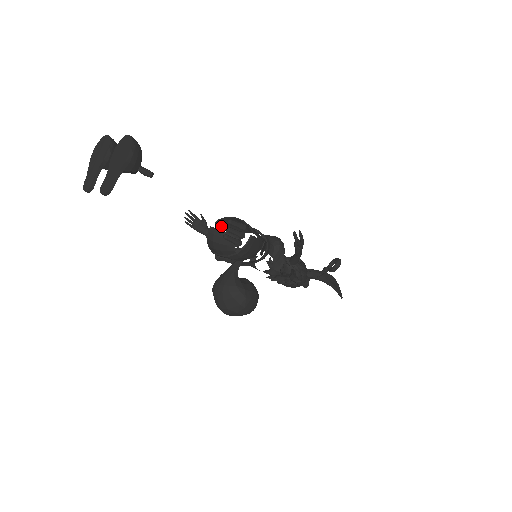
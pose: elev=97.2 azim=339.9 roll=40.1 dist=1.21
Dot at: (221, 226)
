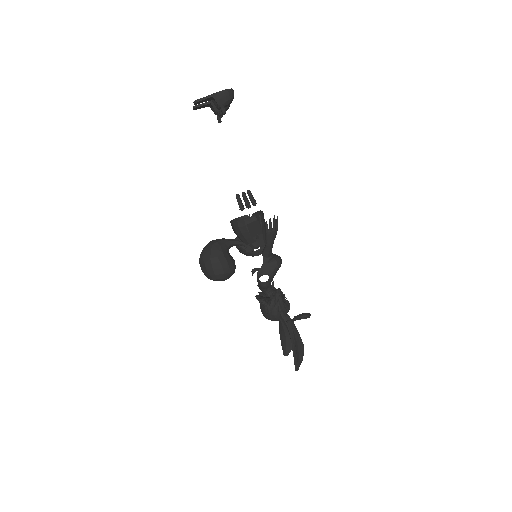
Dot at: occluded
